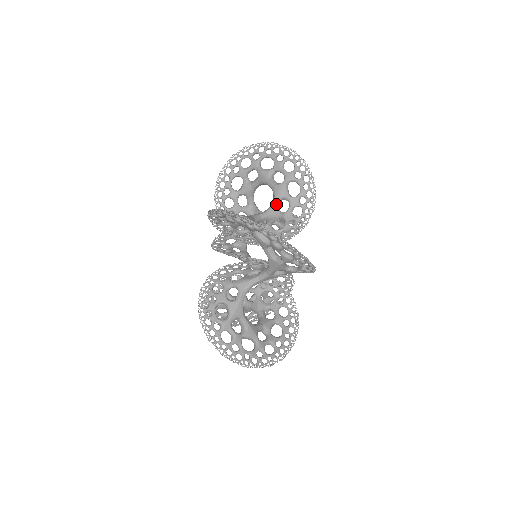
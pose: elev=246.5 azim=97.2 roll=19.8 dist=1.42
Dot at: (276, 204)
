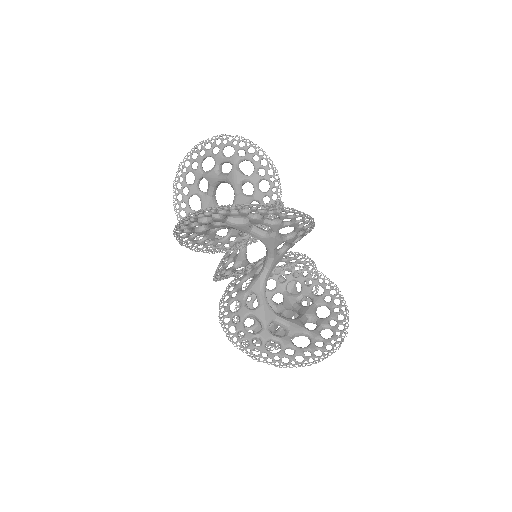
Dot at: (238, 191)
